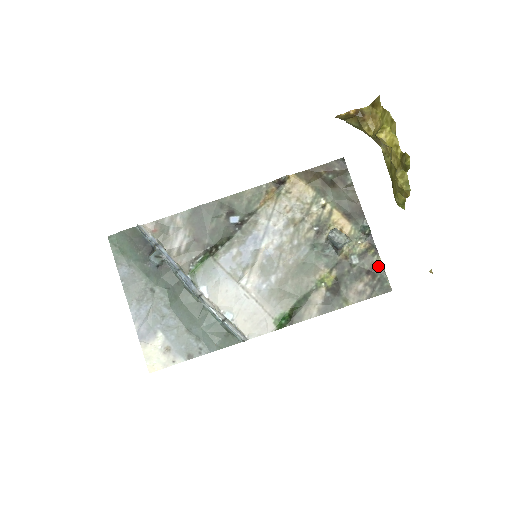
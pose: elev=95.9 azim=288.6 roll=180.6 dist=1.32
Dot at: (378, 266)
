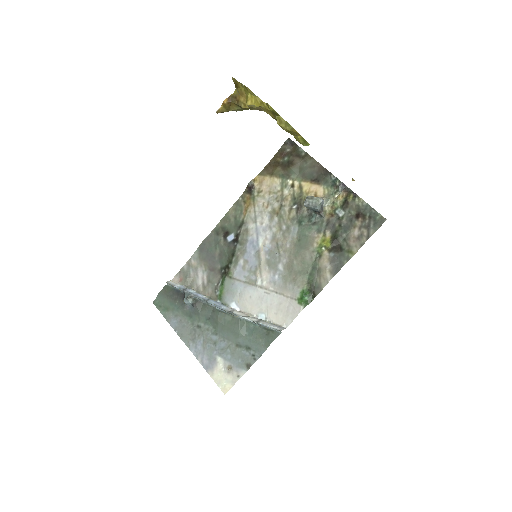
Dot at: (363, 206)
